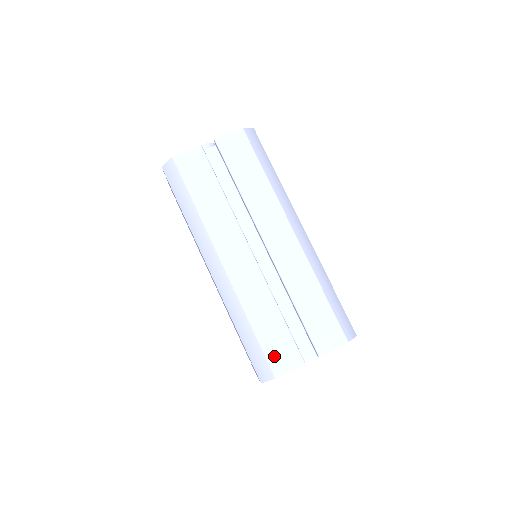
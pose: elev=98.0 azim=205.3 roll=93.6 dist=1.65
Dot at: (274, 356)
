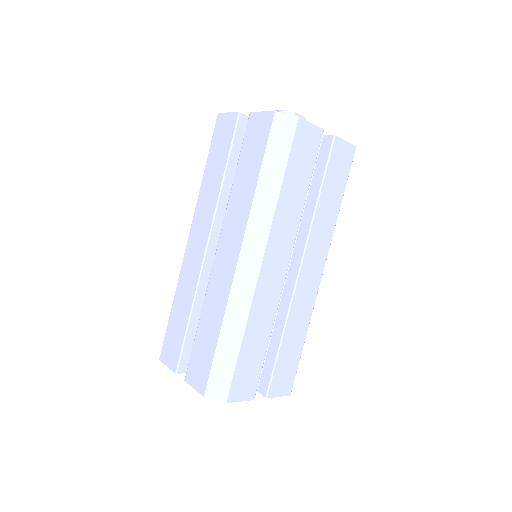
Dot at: (168, 344)
